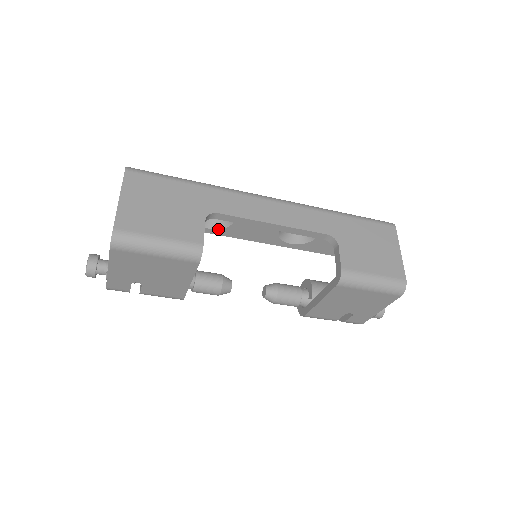
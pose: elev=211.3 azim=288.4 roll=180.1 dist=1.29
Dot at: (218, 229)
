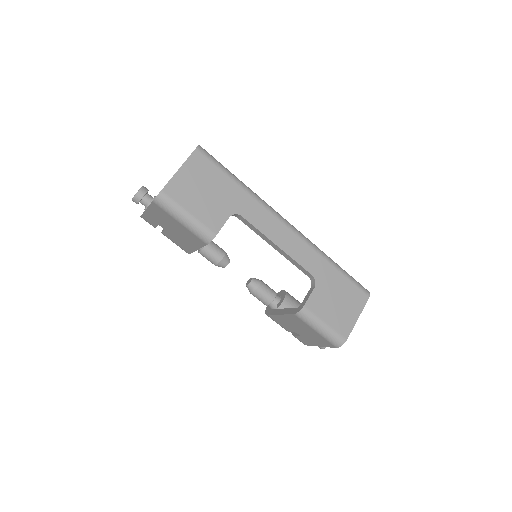
Dot at: occluded
